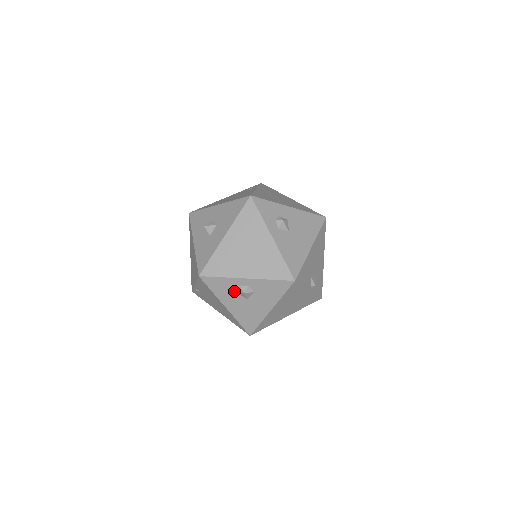
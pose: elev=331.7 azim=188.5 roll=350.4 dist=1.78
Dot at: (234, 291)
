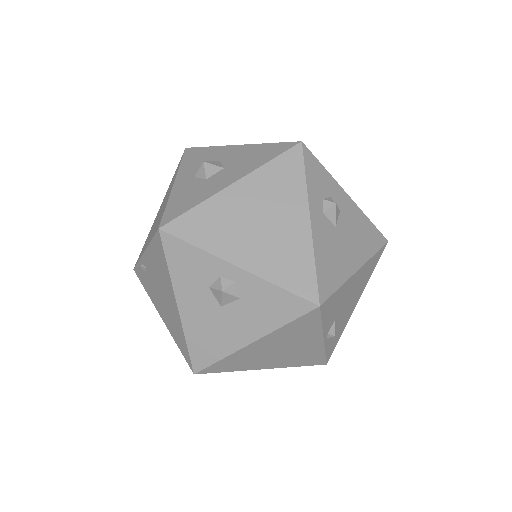
Dot at: (206, 282)
